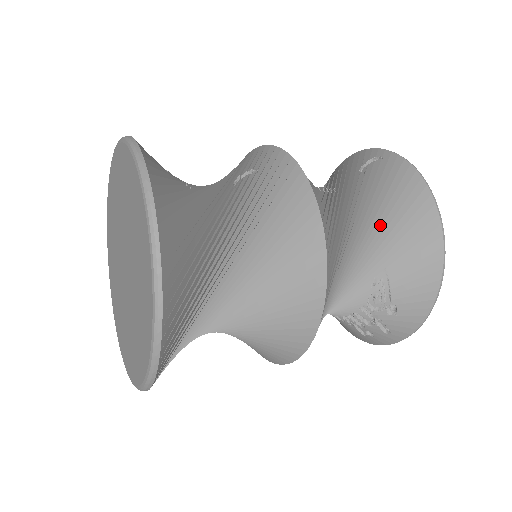
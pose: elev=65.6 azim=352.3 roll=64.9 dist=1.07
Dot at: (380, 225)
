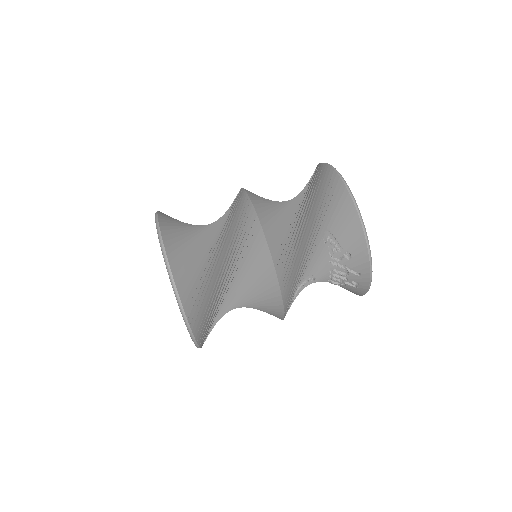
Dot at: (314, 205)
